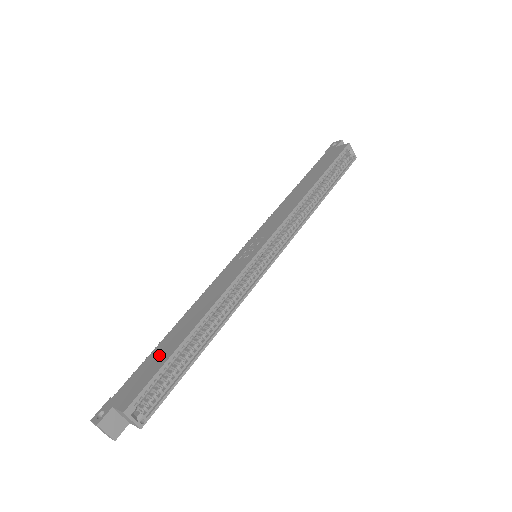
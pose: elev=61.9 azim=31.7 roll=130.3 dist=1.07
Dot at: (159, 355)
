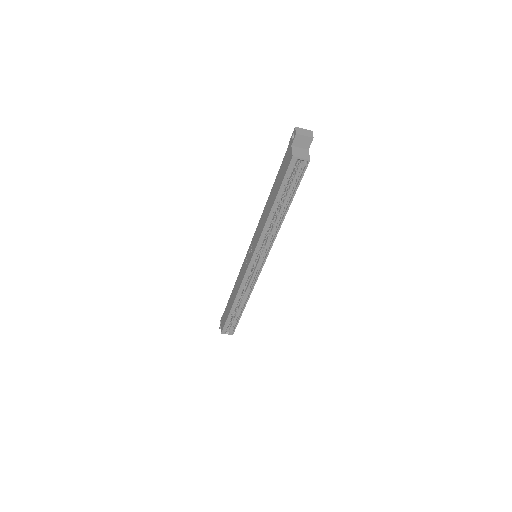
Dot at: (228, 309)
